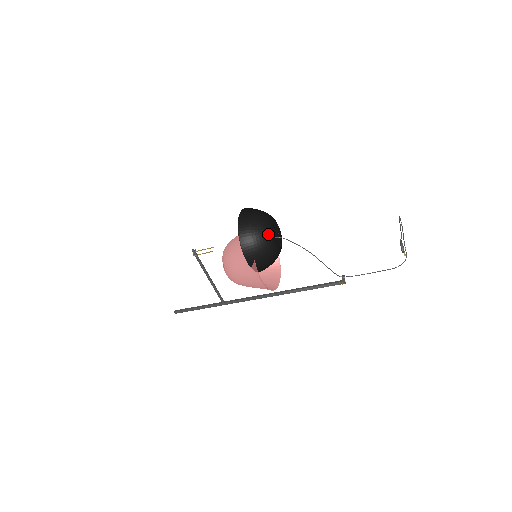
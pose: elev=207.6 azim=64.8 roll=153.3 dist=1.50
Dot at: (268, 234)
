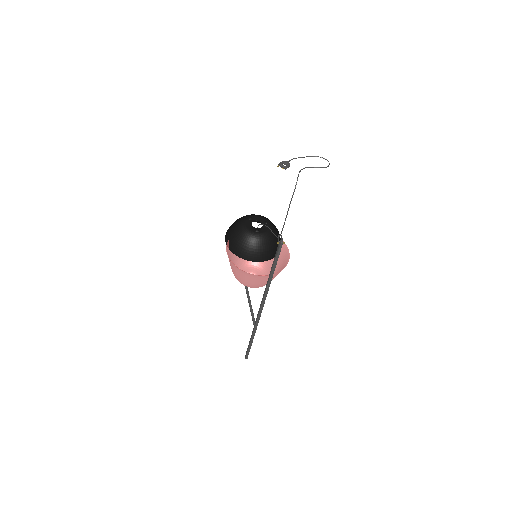
Dot at: (243, 219)
